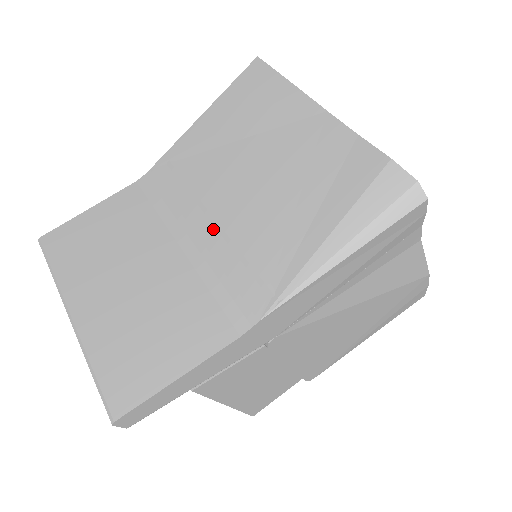
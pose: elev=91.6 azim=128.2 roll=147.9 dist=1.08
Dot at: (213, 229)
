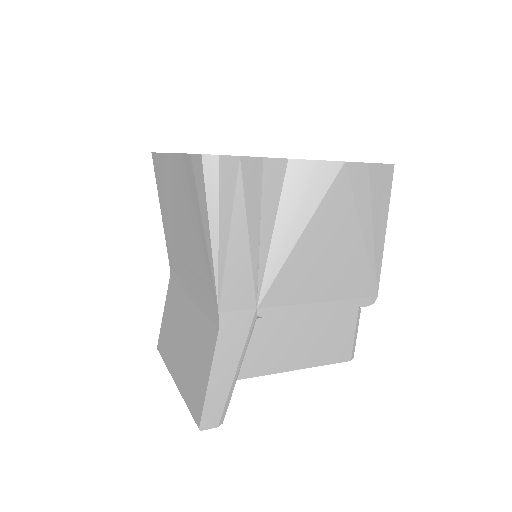
Dot at: (190, 274)
